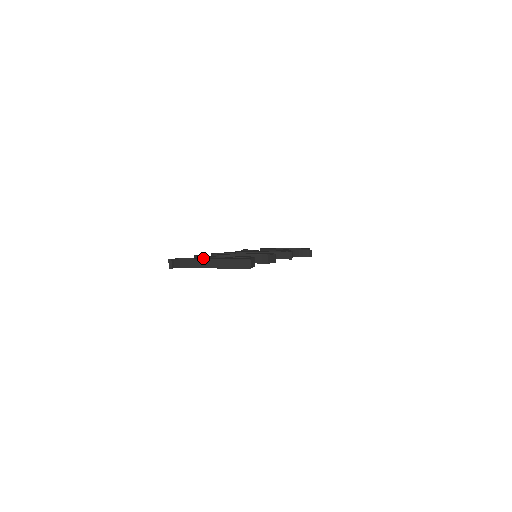
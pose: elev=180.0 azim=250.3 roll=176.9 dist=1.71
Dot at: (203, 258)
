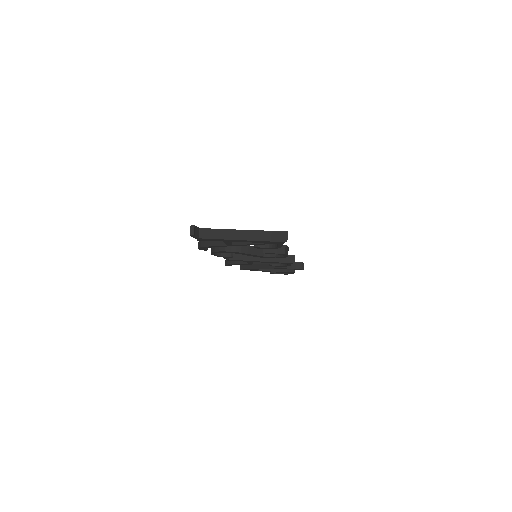
Dot at: (229, 229)
